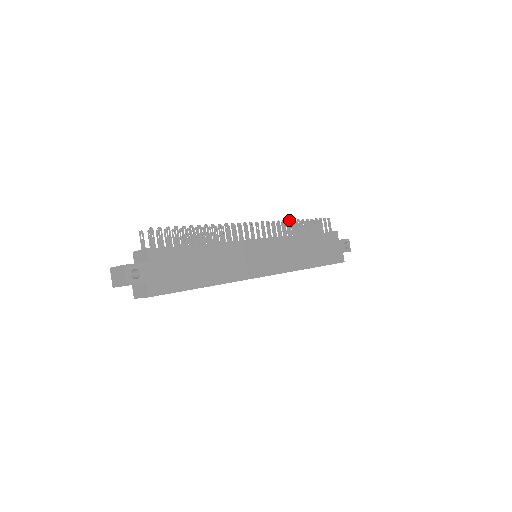
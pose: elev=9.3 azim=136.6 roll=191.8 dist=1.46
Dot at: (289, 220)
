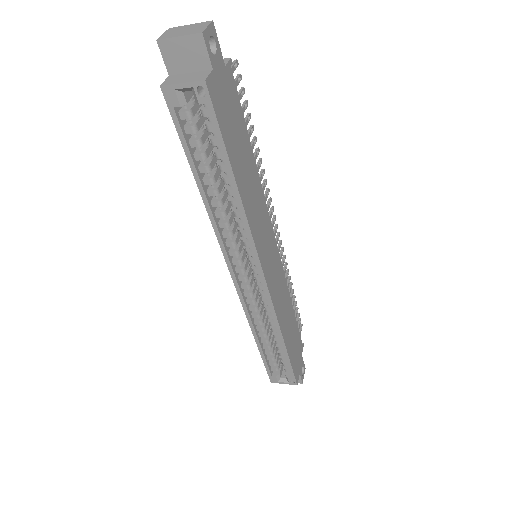
Dot at: occluded
